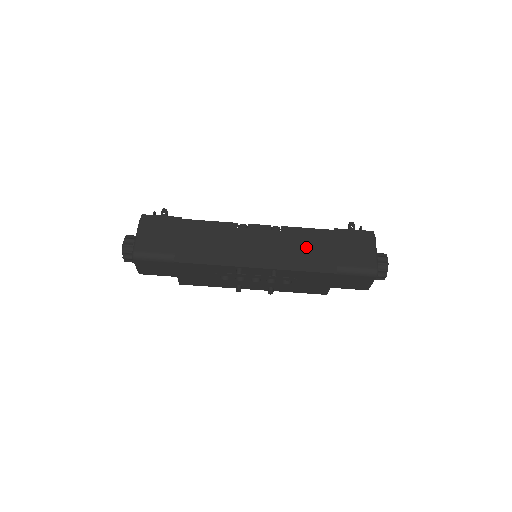
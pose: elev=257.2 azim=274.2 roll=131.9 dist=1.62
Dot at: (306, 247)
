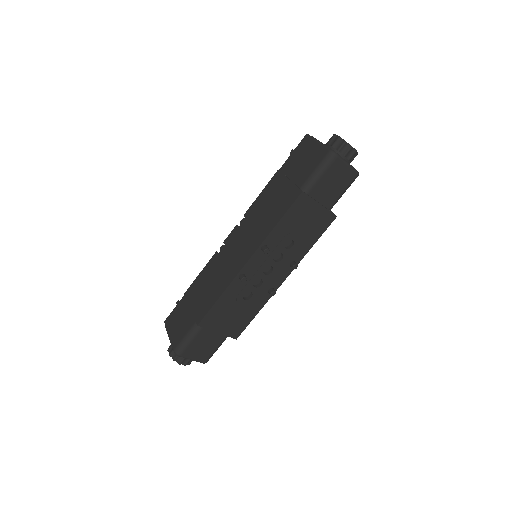
Dot at: (268, 205)
